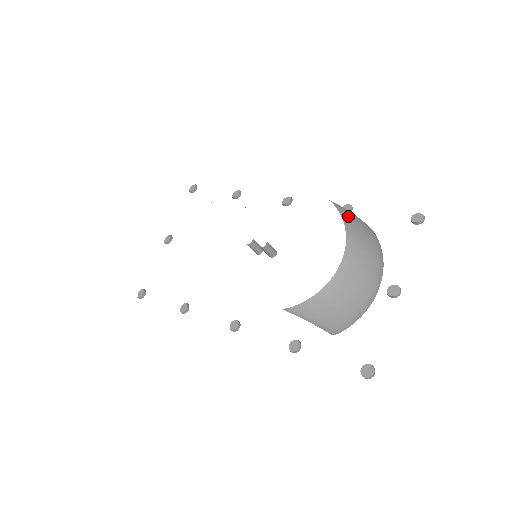
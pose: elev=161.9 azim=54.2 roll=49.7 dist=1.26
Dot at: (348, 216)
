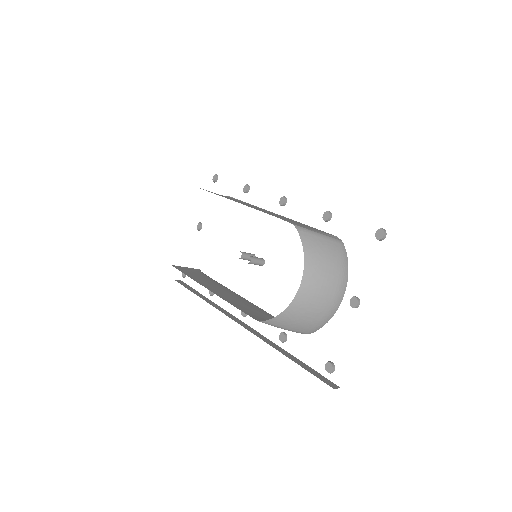
Dot at: (310, 242)
